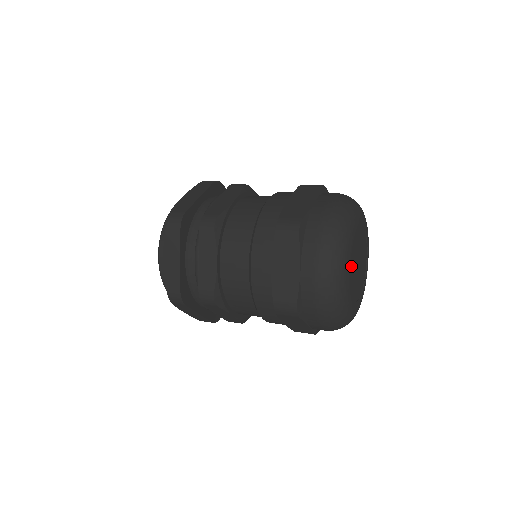
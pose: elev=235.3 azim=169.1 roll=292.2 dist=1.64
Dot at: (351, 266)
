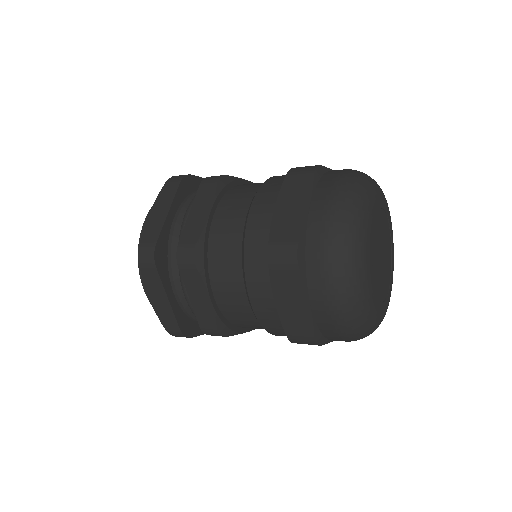
Dot at: (372, 279)
